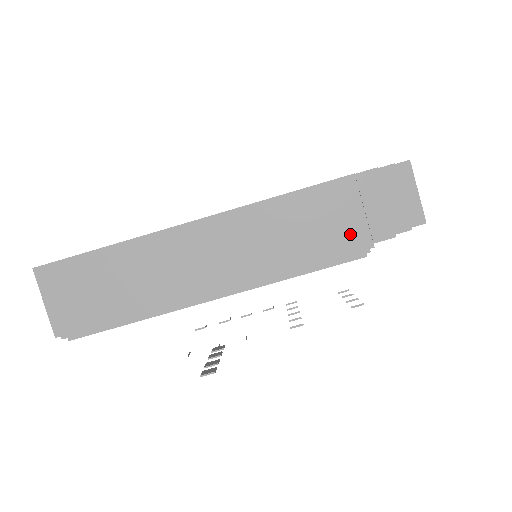
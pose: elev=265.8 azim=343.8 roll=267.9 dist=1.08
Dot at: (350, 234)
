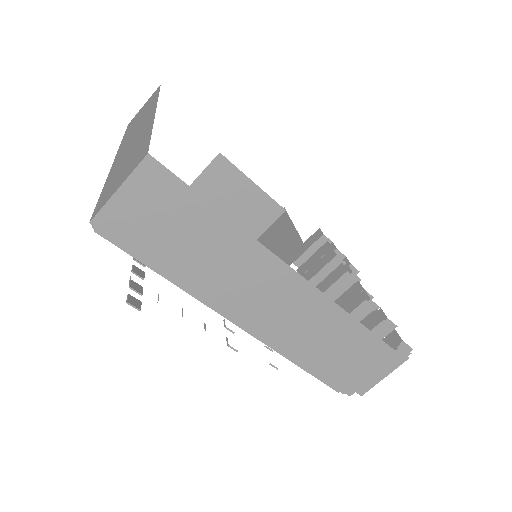
Dot at: (352, 379)
